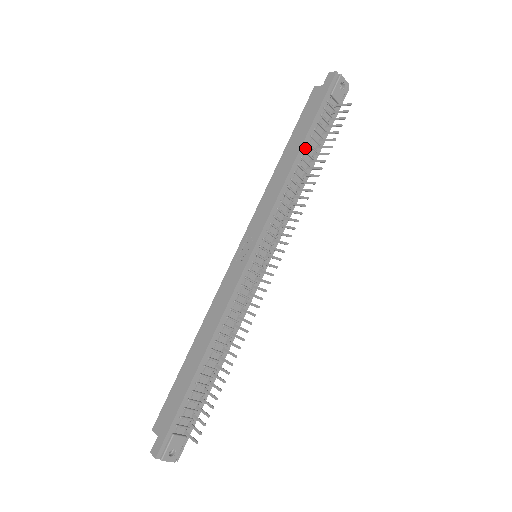
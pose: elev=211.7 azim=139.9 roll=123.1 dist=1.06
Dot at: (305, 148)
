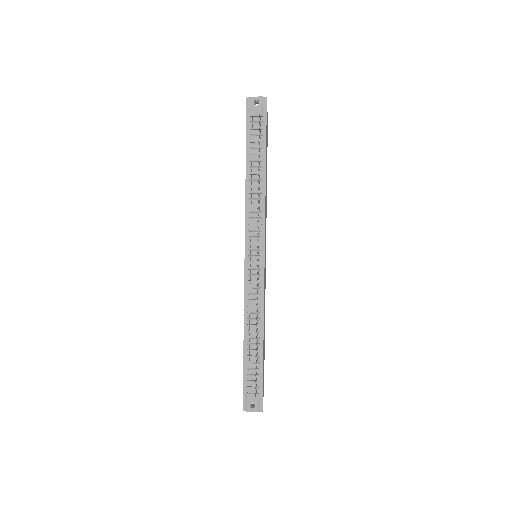
Dot at: (250, 165)
